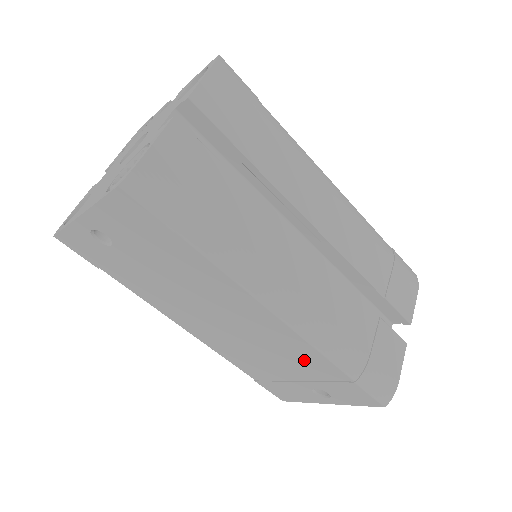
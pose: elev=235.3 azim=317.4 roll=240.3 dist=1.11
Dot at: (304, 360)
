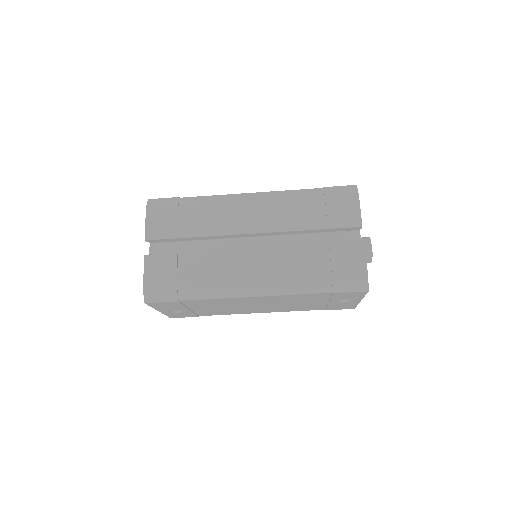
Dot at: (303, 298)
